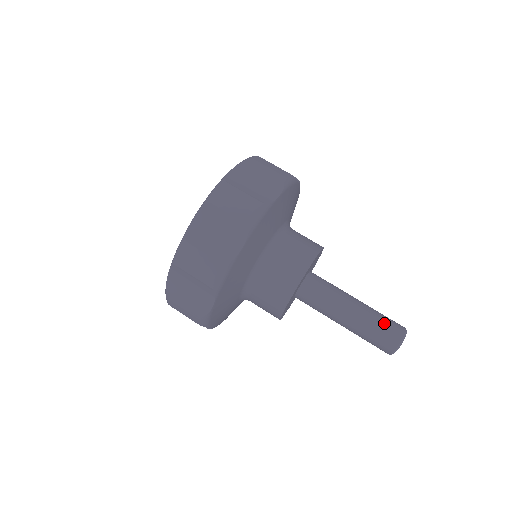
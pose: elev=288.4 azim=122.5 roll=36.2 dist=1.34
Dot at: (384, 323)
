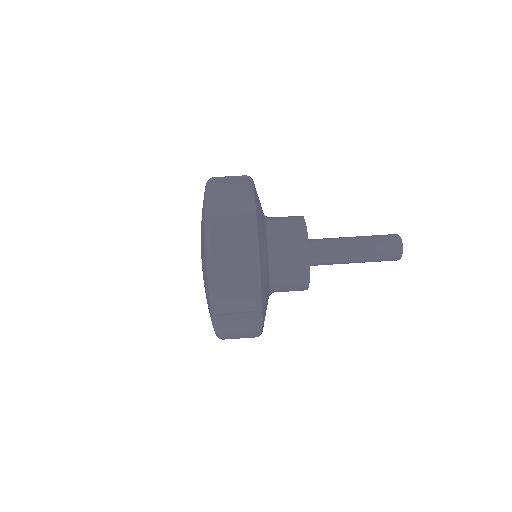
Dot at: (380, 236)
